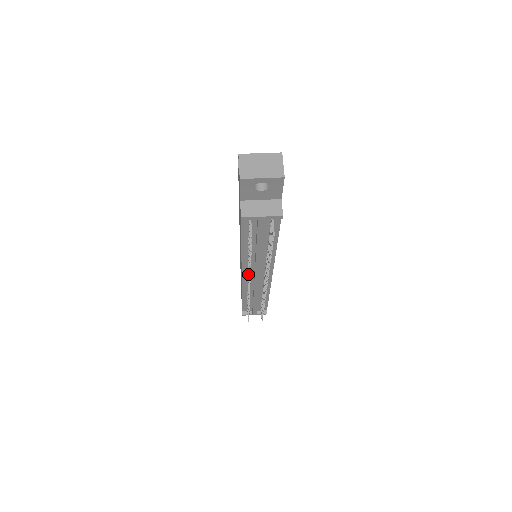
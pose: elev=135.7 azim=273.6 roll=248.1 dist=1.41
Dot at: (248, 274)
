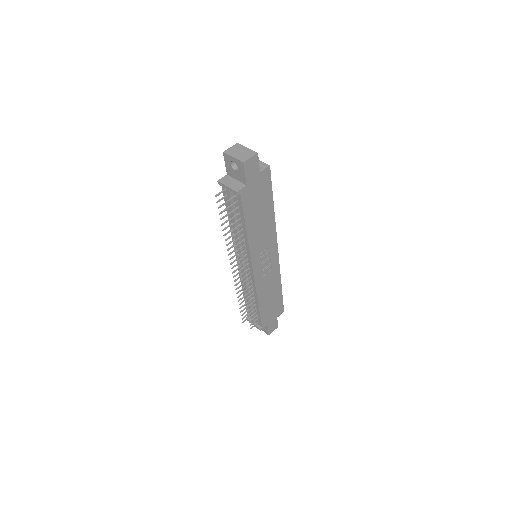
Dot at: (235, 255)
